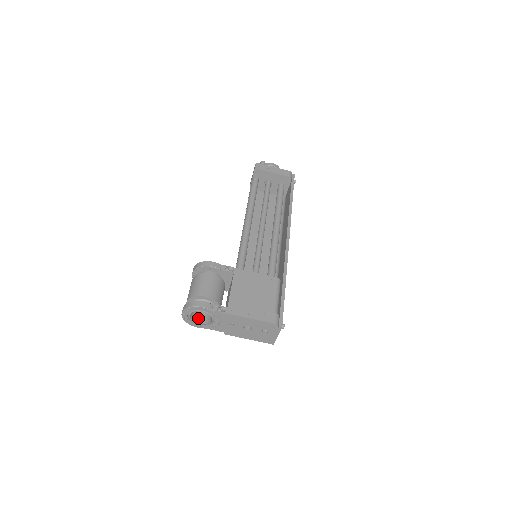
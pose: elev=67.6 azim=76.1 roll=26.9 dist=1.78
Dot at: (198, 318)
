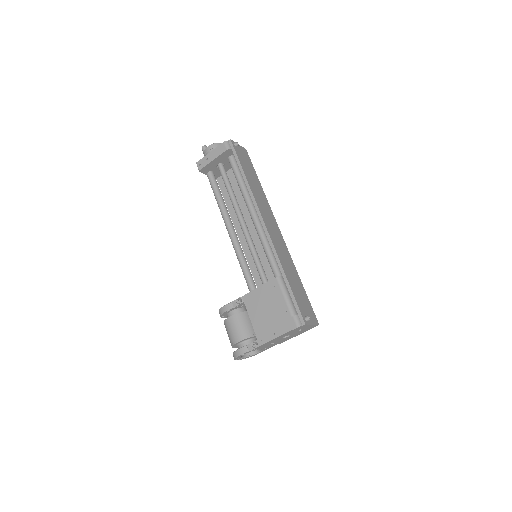
Dot at: occluded
